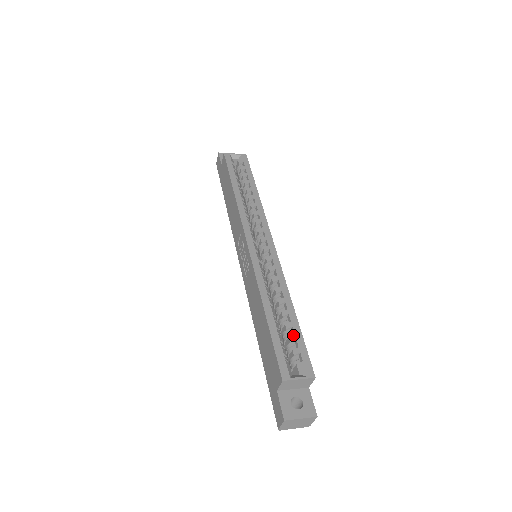
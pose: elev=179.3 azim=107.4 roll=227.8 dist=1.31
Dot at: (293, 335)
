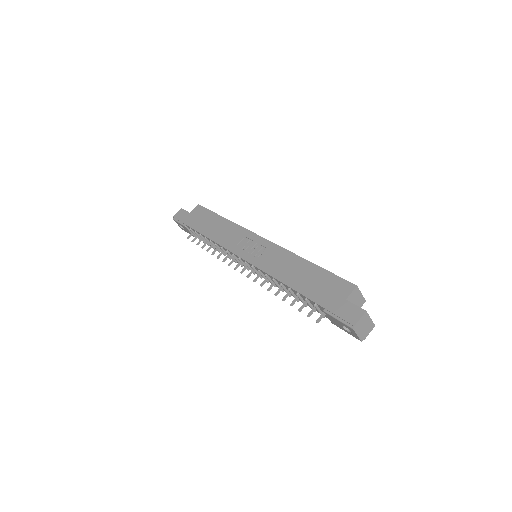
Dot at: occluded
